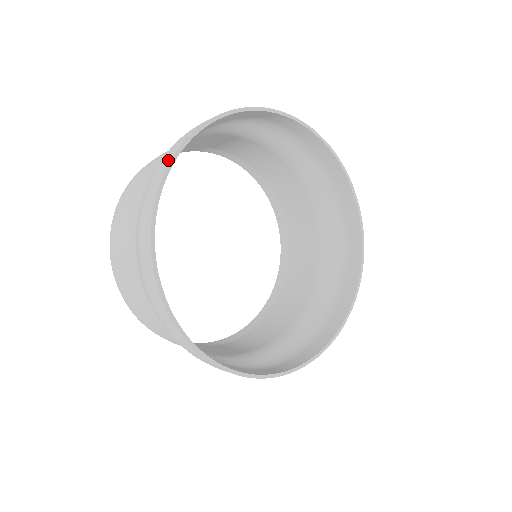
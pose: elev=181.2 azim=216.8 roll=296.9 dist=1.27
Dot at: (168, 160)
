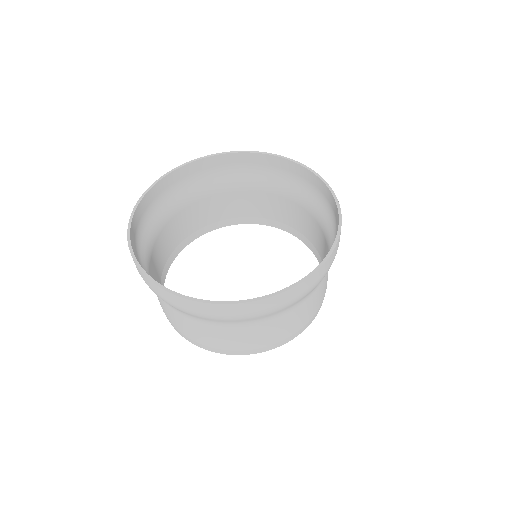
Dot at: (151, 189)
